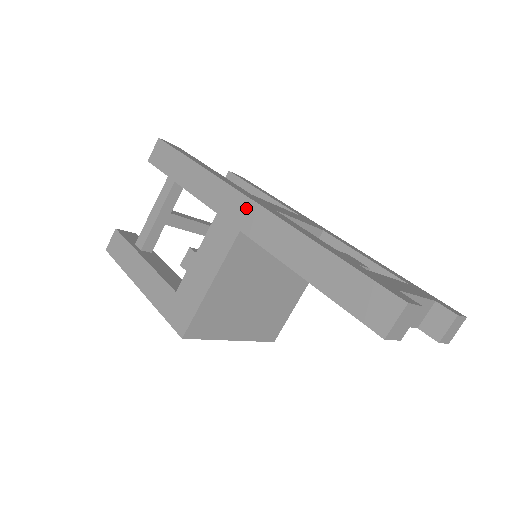
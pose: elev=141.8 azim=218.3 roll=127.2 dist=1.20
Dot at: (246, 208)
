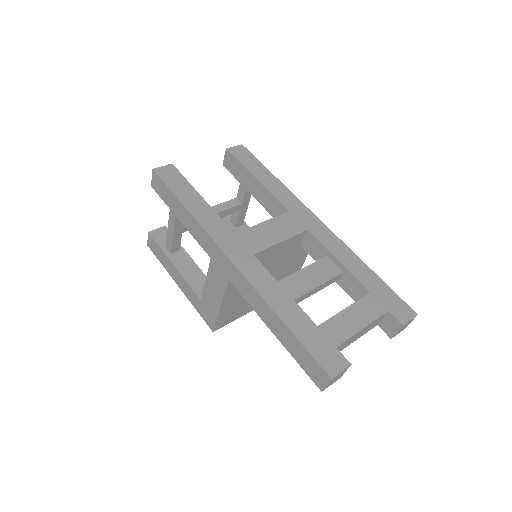
Dot at: (228, 265)
